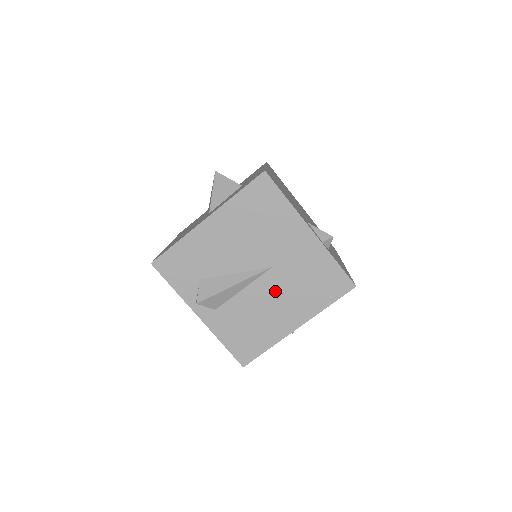
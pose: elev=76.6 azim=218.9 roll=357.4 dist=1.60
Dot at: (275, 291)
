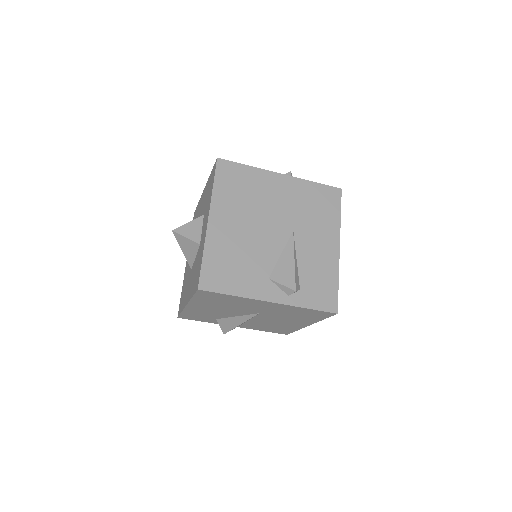
Dot at: (274, 318)
